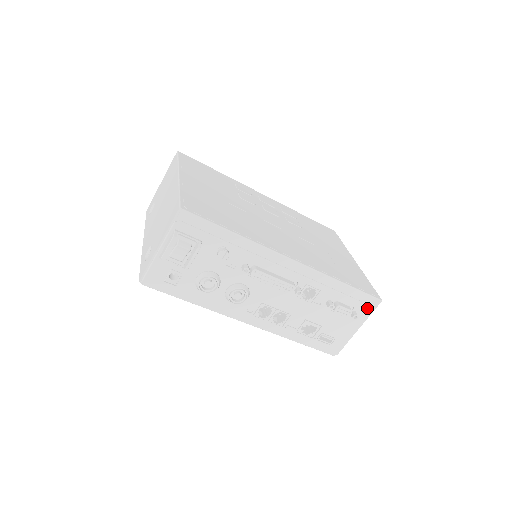
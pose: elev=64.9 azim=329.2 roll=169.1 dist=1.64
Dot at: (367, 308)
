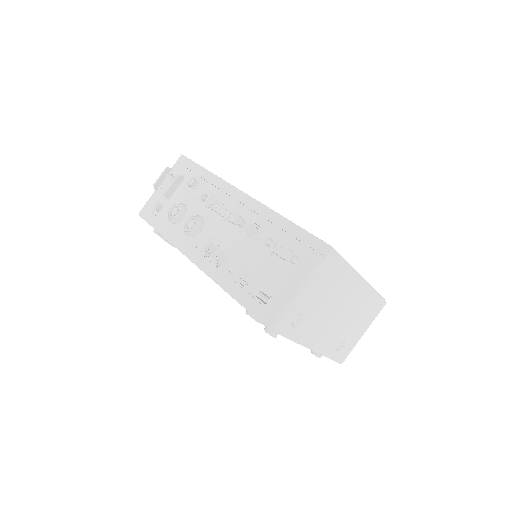
Dot at: (313, 256)
